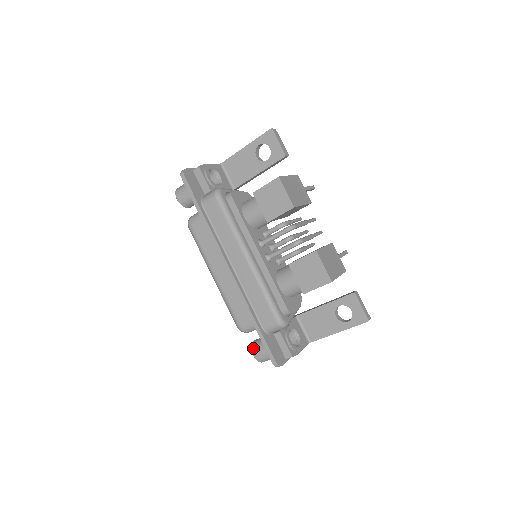
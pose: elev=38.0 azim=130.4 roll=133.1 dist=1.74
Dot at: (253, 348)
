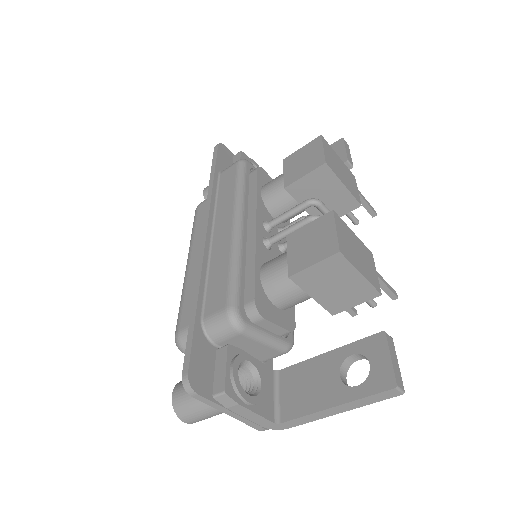
Dot at: (179, 382)
